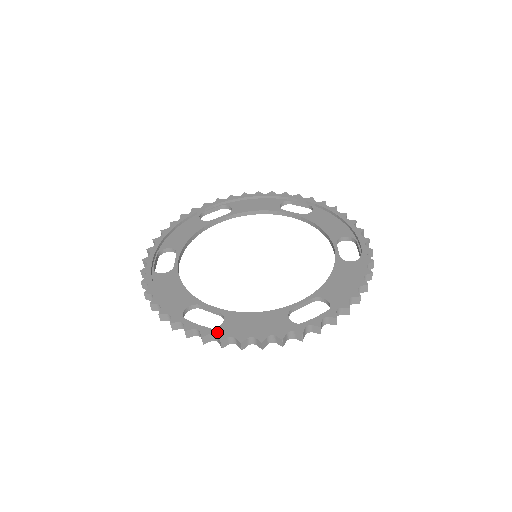
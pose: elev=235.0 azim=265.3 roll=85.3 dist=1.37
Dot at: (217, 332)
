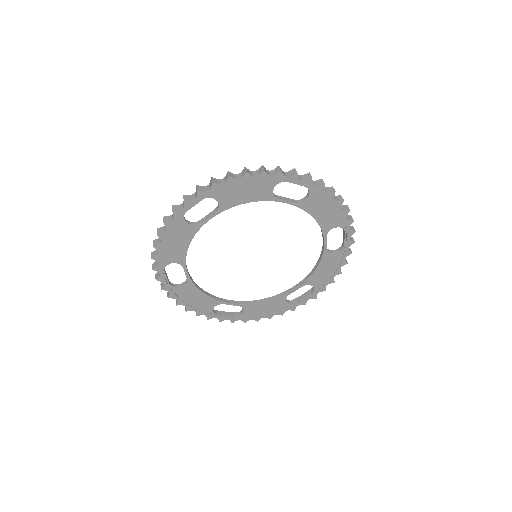
Dot at: occluded
